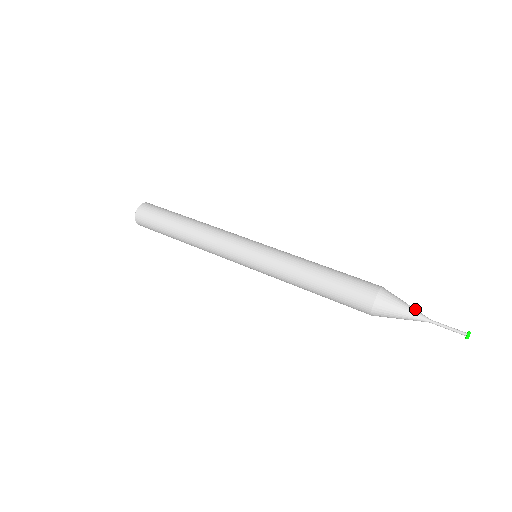
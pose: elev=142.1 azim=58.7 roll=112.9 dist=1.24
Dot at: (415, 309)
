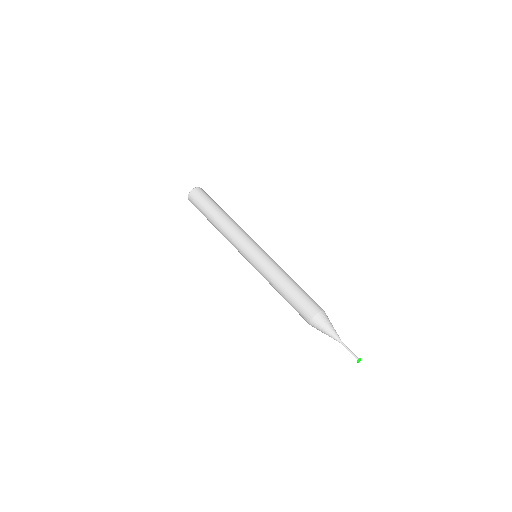
Dot at: (333, 335)
